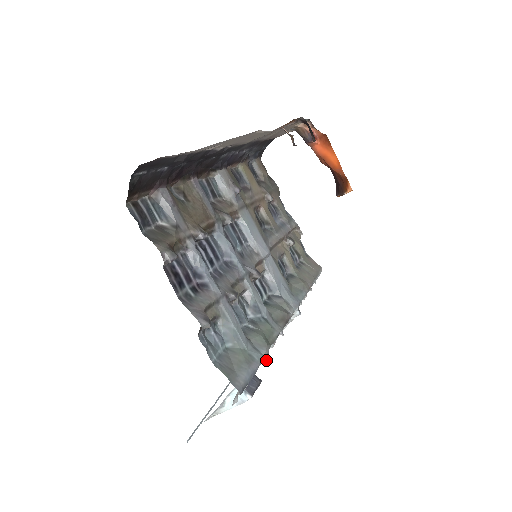
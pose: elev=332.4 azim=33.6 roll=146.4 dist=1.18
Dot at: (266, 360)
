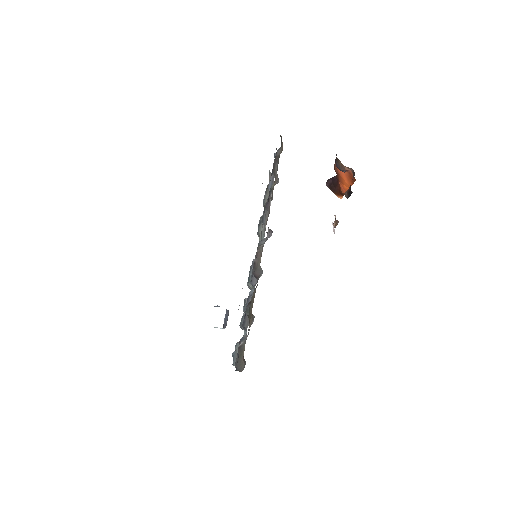
Dot at: occluded
